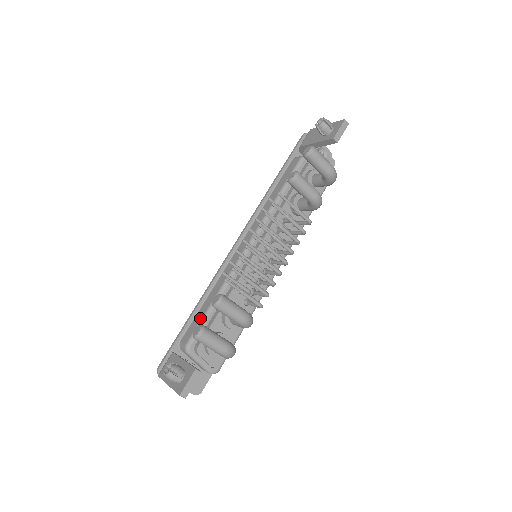
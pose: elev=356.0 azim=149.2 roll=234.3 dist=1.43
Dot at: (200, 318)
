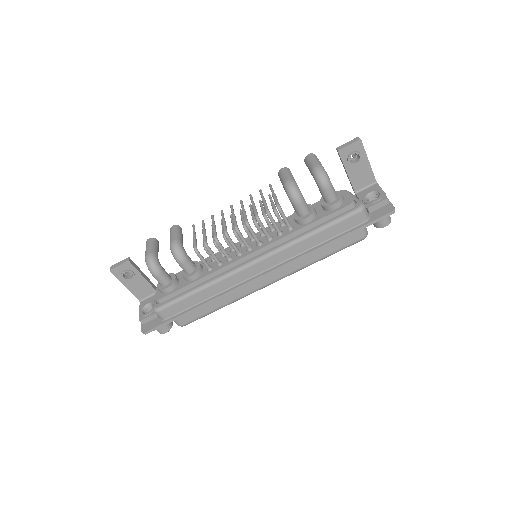
Dot at: occluded
